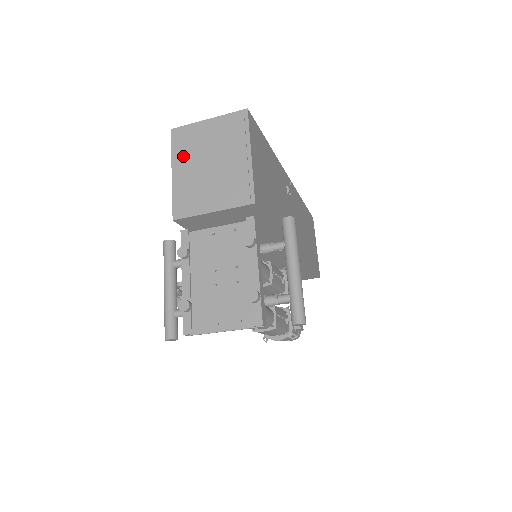
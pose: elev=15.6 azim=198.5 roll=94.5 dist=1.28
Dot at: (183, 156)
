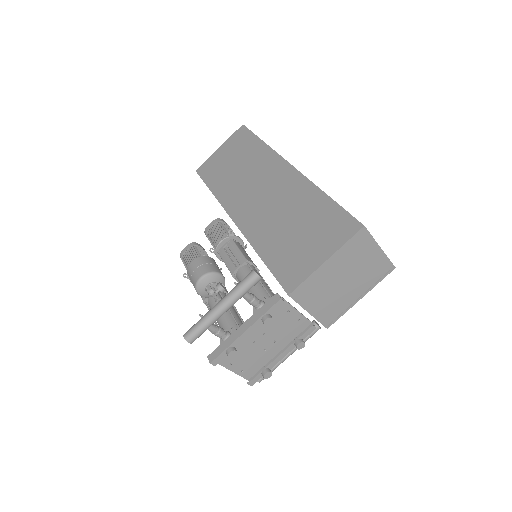
Dot at: (344, 257)
